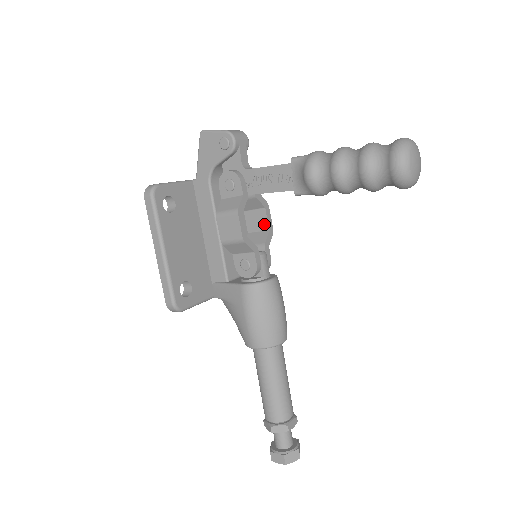
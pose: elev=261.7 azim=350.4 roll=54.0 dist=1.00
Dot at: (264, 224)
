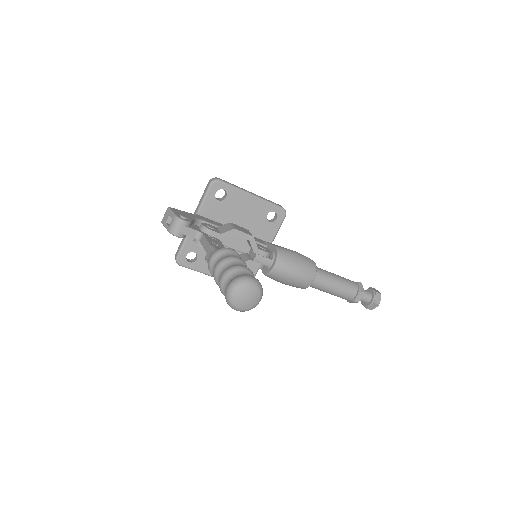
Dot at: (244, 238)
